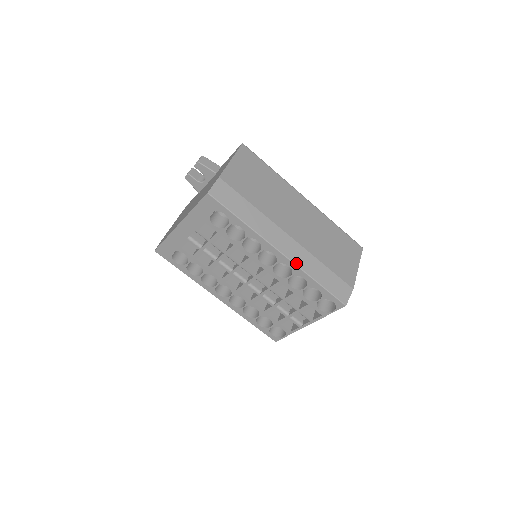
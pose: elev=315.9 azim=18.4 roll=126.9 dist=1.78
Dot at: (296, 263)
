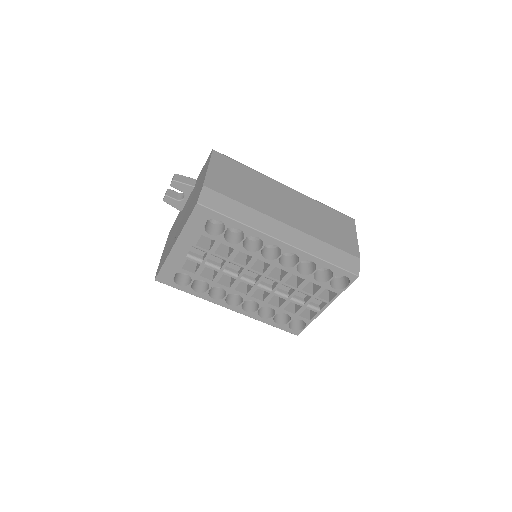
Dot at: (301, 248)
